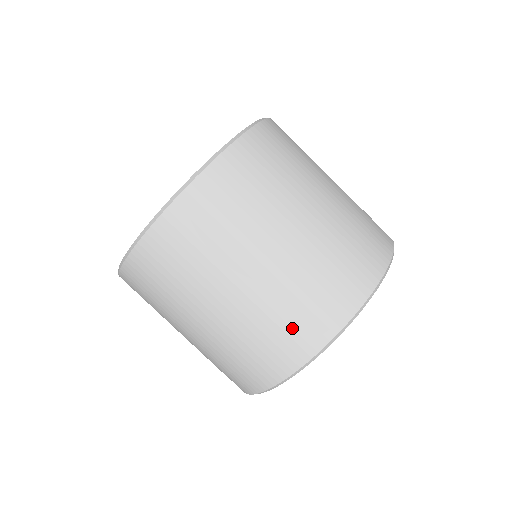
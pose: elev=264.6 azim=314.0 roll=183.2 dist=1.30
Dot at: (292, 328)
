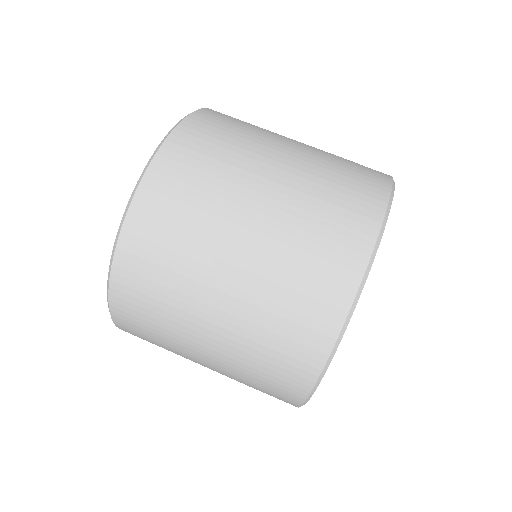
Dot at: (339, 215)
